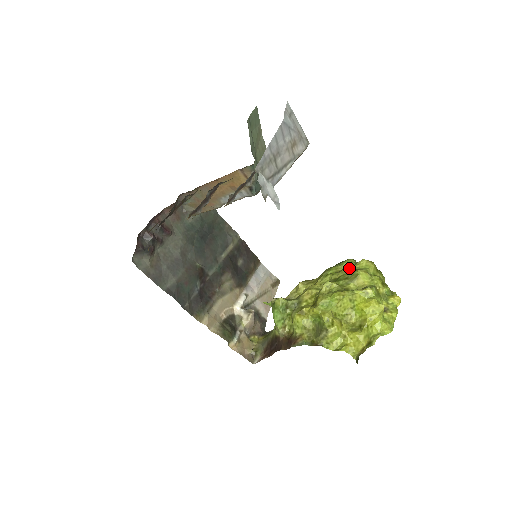
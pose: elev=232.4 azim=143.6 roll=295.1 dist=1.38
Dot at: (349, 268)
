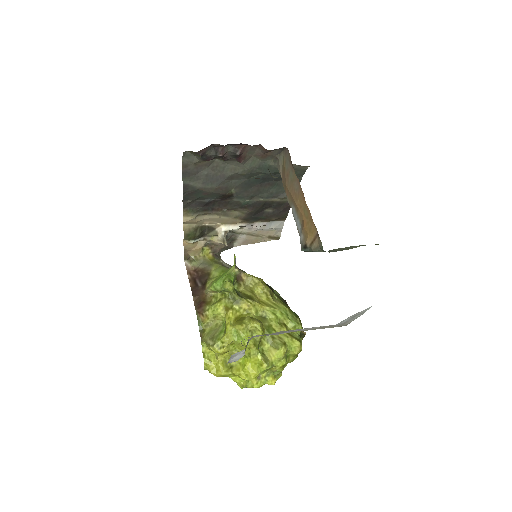
Dot at: (286, 334)
